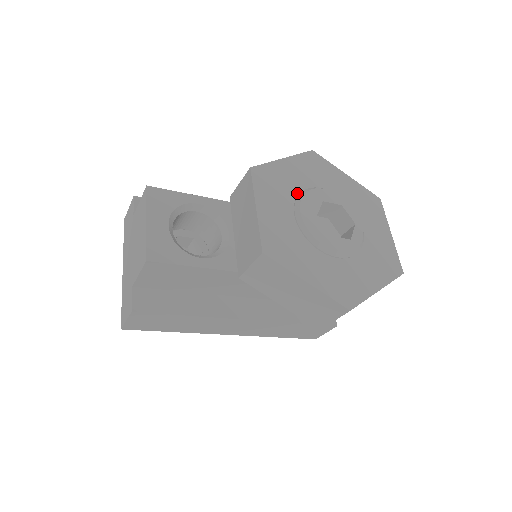
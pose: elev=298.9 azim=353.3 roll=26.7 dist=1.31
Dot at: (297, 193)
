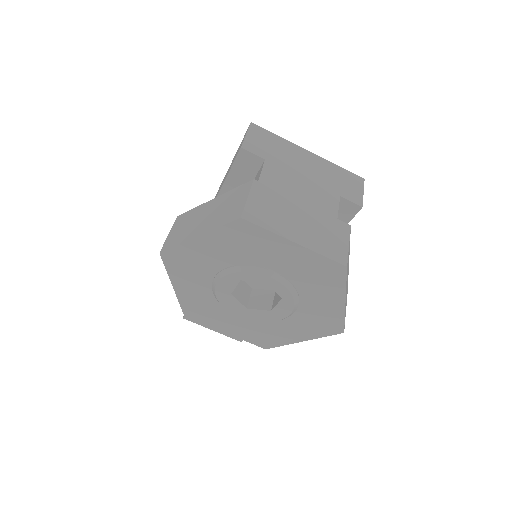
Dot at: (216, 300)
